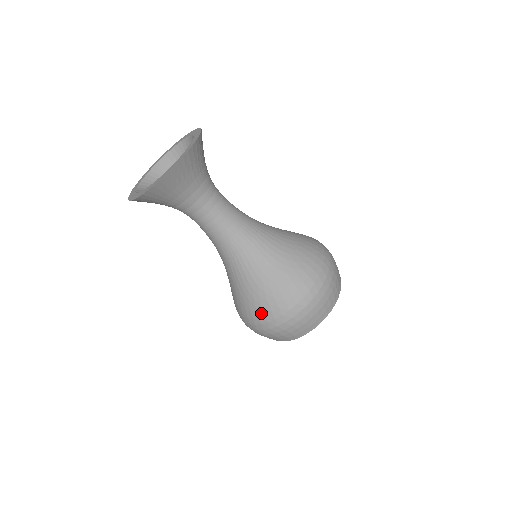
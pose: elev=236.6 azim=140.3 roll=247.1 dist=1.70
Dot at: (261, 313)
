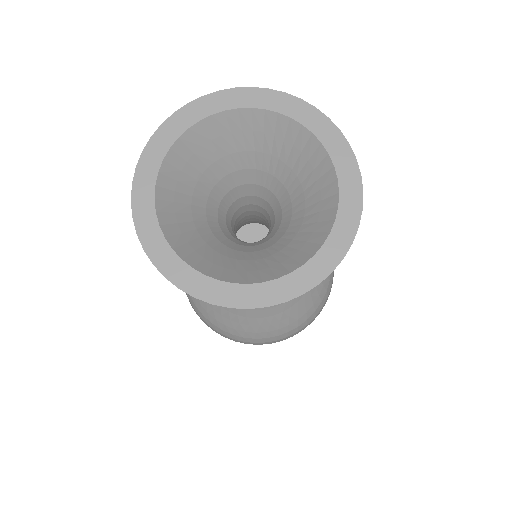
Dot at: occluded
